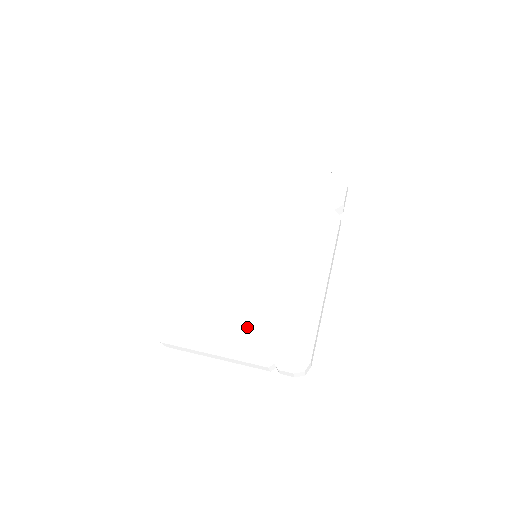
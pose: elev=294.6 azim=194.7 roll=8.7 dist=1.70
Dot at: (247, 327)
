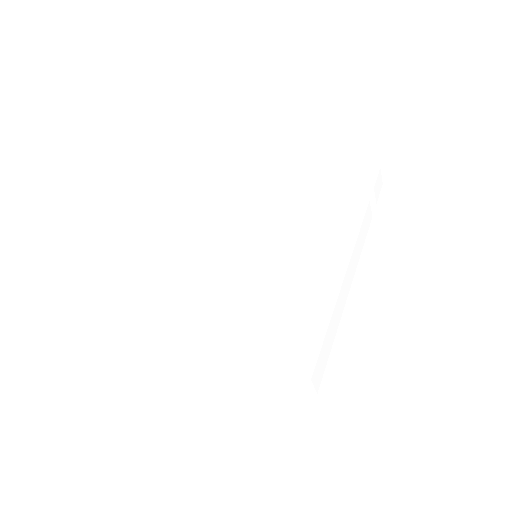
Dot at: (226, 334)
